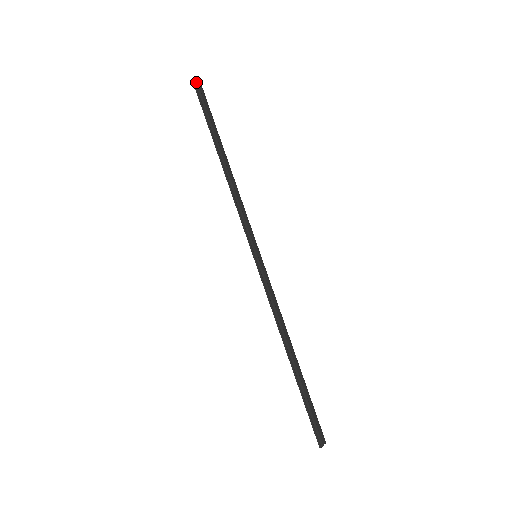
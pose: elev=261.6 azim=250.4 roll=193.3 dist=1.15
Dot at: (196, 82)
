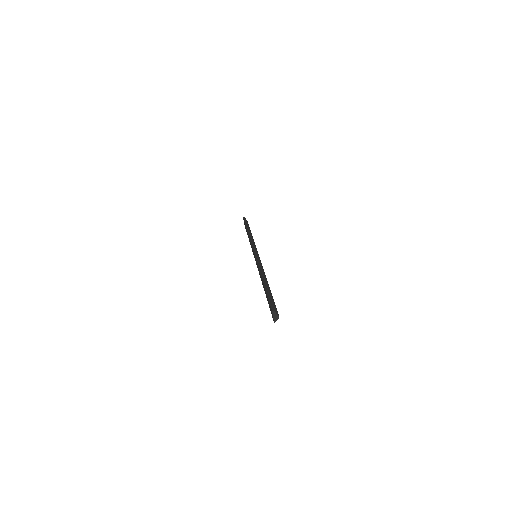
Dot at: (245, 218)
